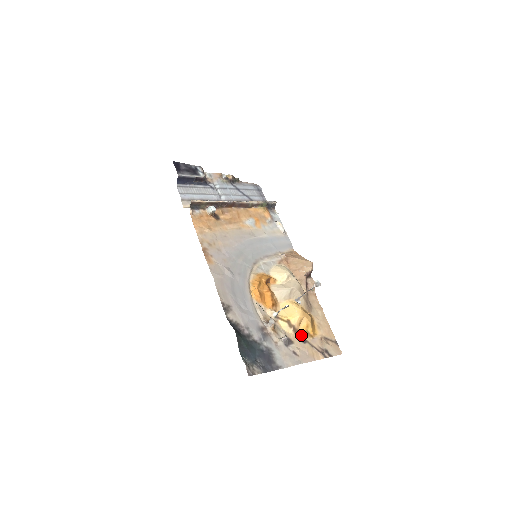
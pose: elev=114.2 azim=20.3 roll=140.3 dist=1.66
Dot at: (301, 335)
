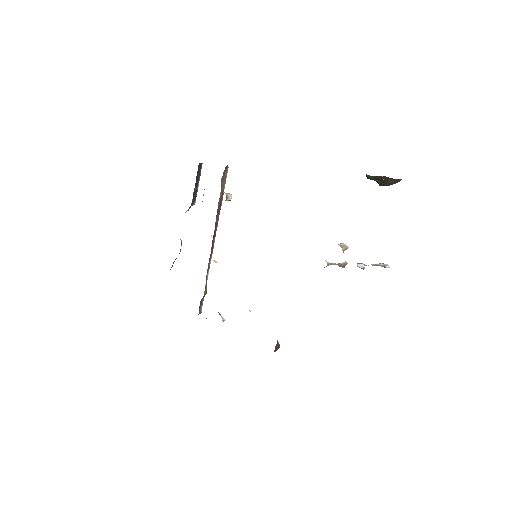
Dot at: occluded
